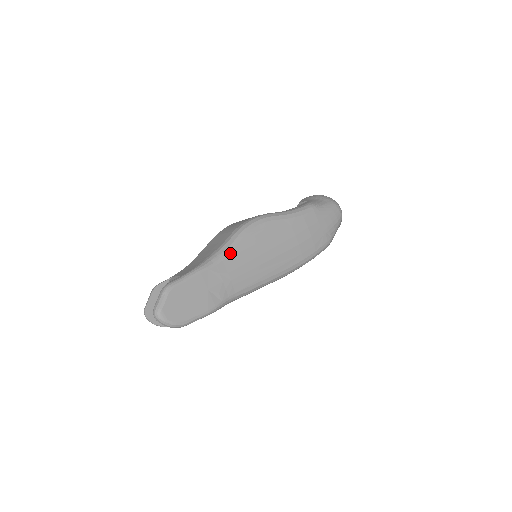
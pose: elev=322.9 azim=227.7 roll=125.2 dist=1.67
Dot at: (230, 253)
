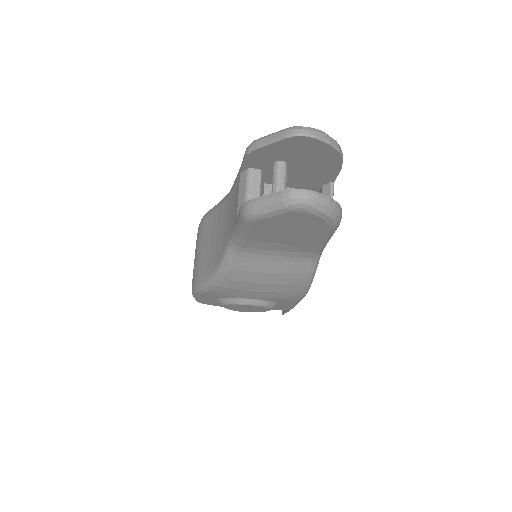
Dot at: occluded
